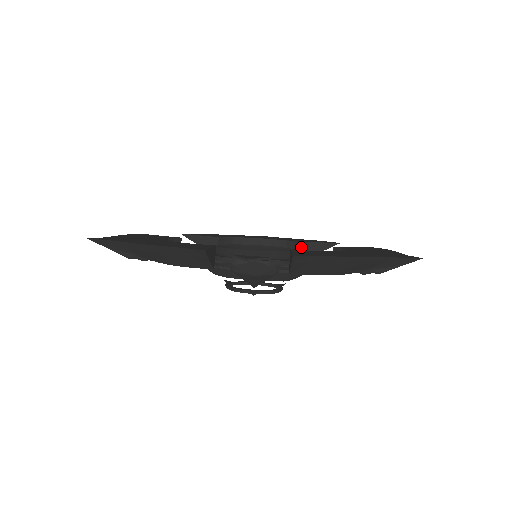
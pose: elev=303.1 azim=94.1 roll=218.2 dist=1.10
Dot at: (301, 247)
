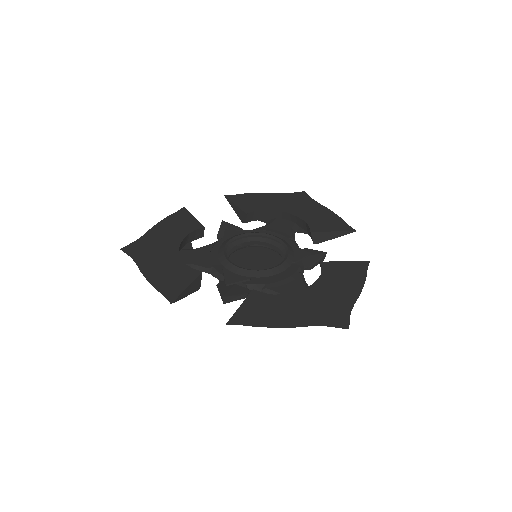
Dot at: (313, 235)
